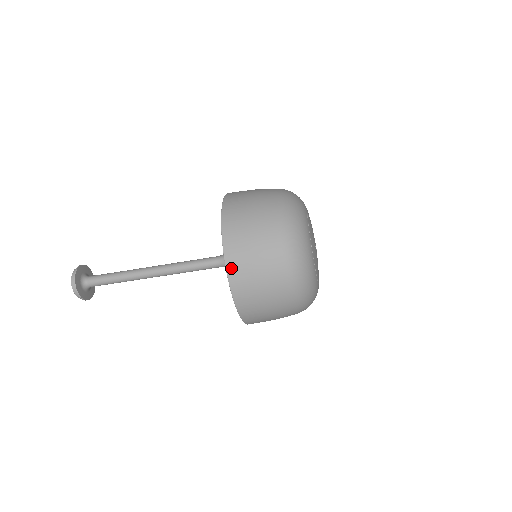
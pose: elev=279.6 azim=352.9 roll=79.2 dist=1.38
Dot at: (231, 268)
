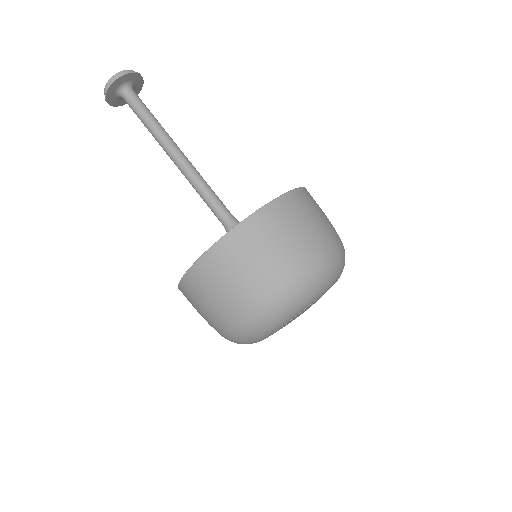
Dot at: (247, 225)
